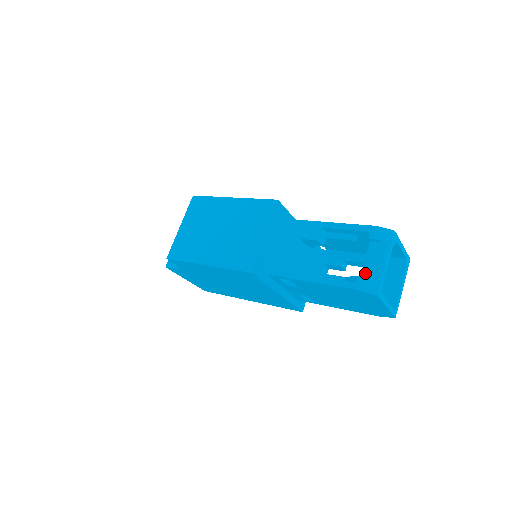
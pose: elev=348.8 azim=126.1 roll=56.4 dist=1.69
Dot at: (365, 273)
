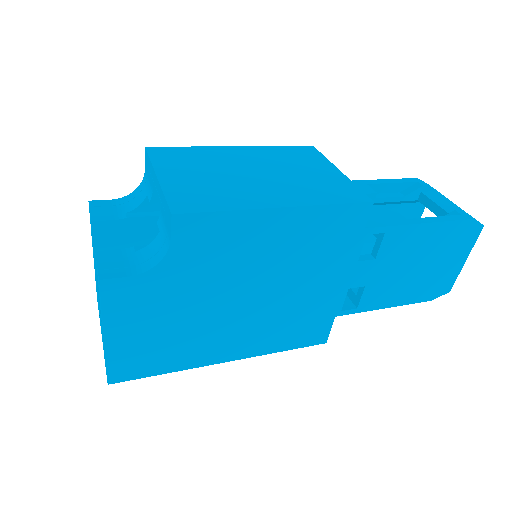
Dot at: occluded
